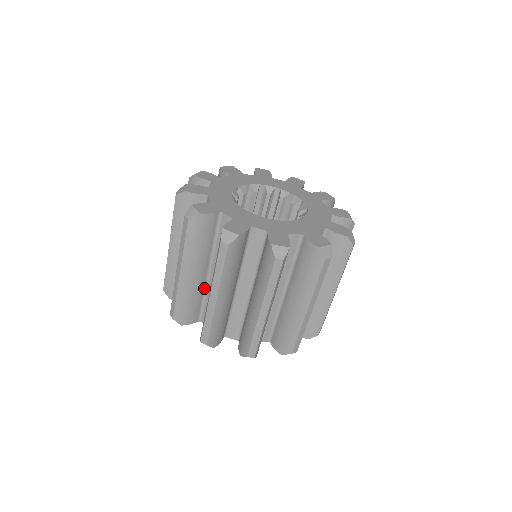
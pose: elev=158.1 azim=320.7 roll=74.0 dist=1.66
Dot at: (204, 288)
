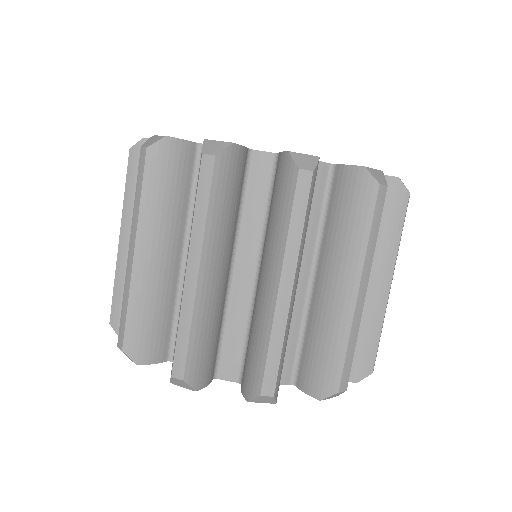
Dot at: occluded
